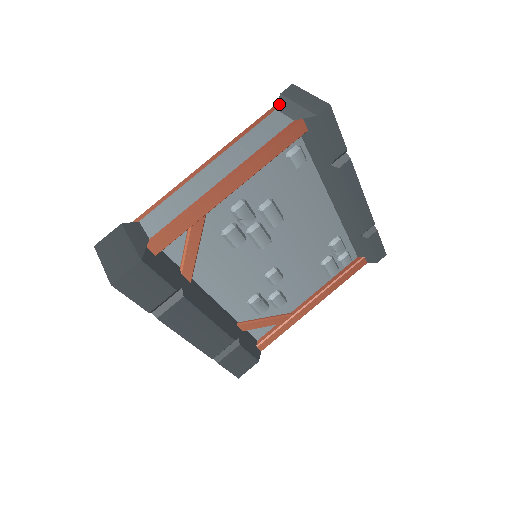
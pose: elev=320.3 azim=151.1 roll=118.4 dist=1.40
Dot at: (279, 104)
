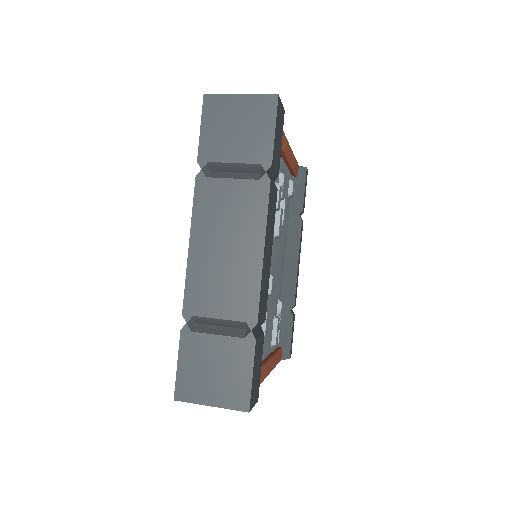
Dot at: occluded
